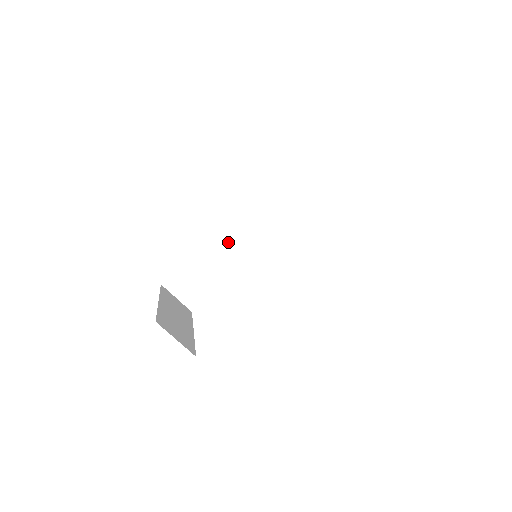
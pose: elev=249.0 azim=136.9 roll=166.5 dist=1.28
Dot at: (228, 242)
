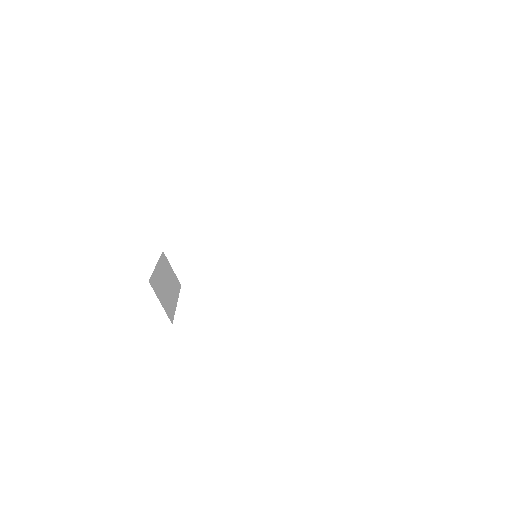
Dot at: (236, 235)
